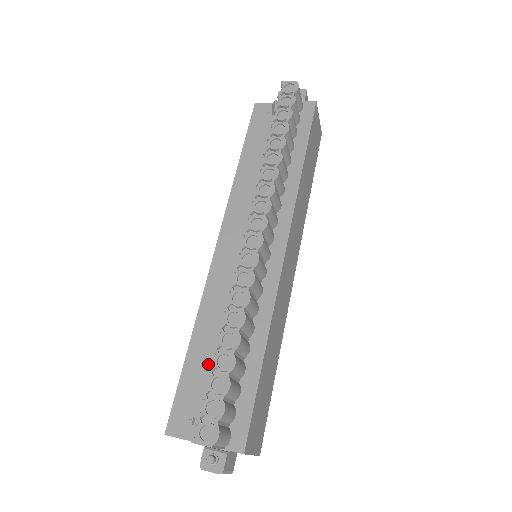
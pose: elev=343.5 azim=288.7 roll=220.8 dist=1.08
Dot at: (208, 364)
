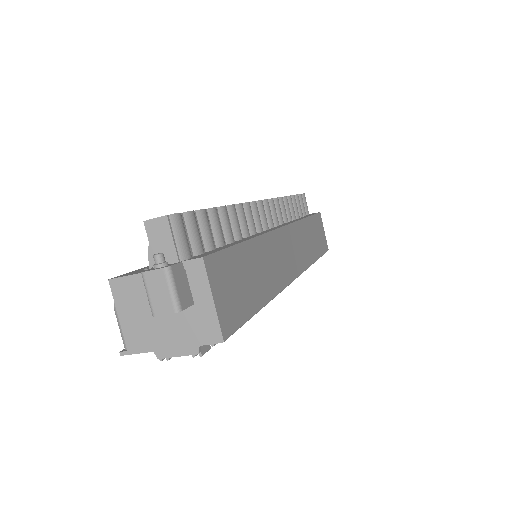
Dot at: occluded
